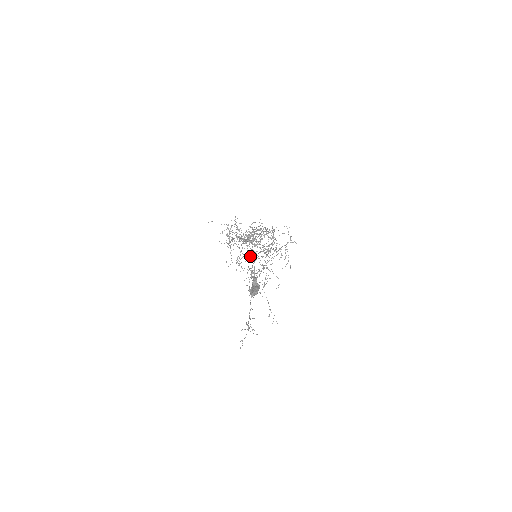
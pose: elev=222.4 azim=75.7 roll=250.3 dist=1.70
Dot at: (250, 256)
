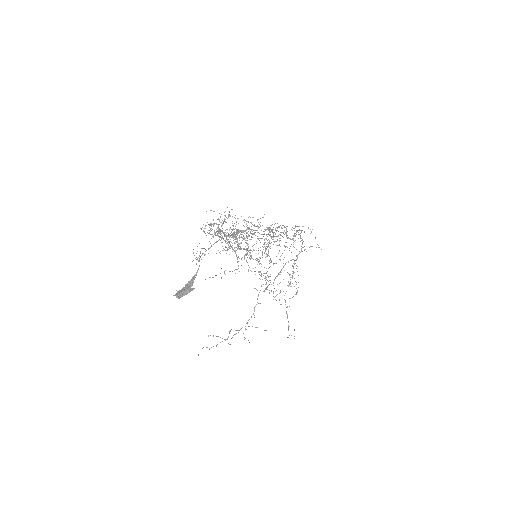
Dot at: (200, 252)
